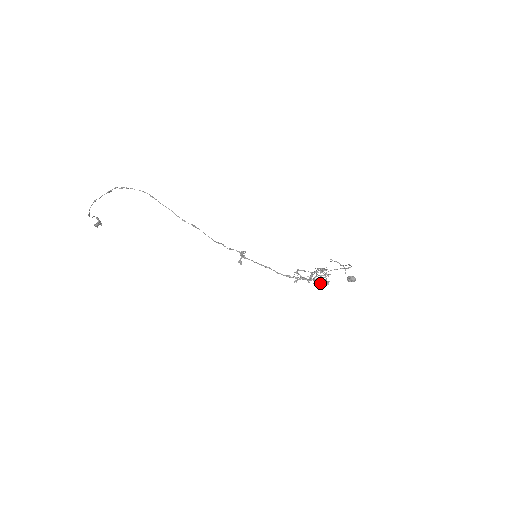
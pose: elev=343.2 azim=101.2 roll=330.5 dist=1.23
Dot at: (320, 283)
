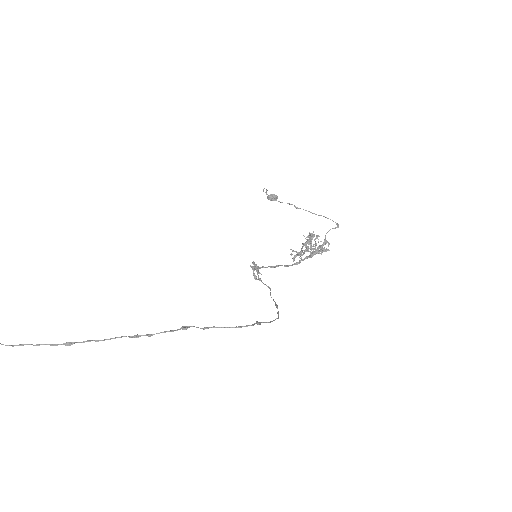
Dot at: (318, 252)
